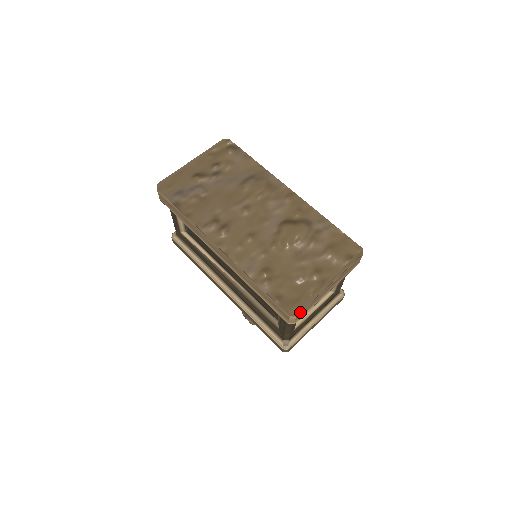
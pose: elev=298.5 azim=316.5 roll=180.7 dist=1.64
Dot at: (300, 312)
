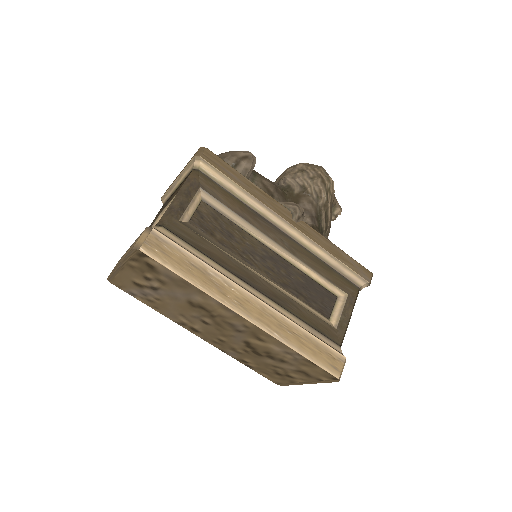
Dot at: (284, 385)
